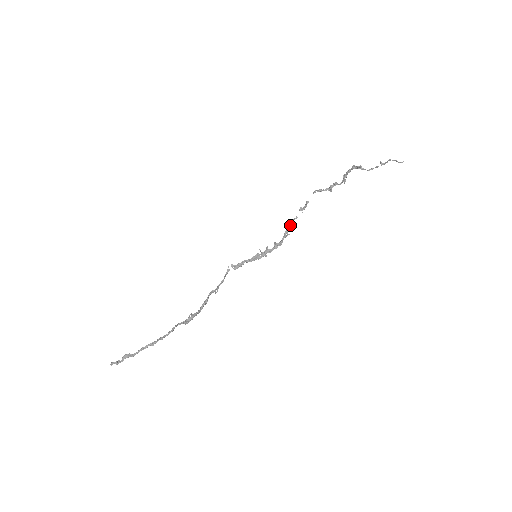
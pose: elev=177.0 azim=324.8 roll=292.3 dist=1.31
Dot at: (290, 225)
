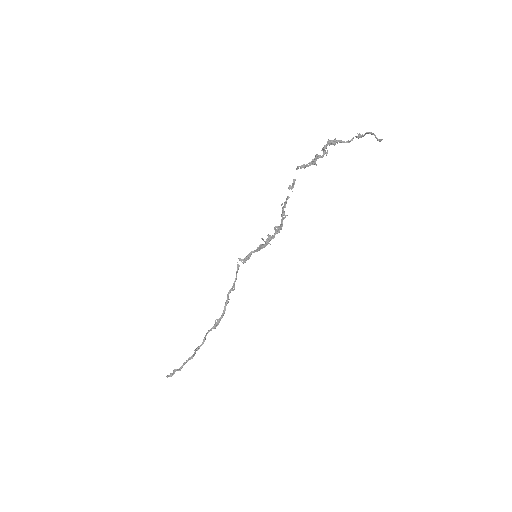
Dot at: (284, 207)
